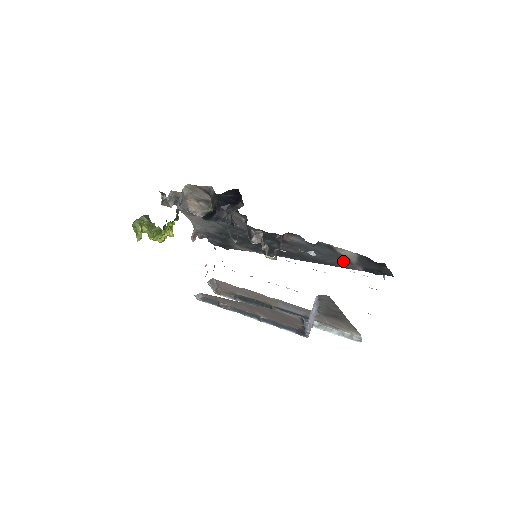
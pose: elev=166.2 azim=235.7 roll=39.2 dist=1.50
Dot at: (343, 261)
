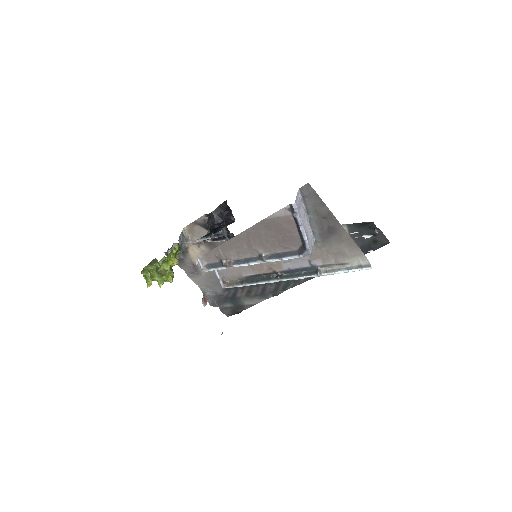
Dot at: occluded
